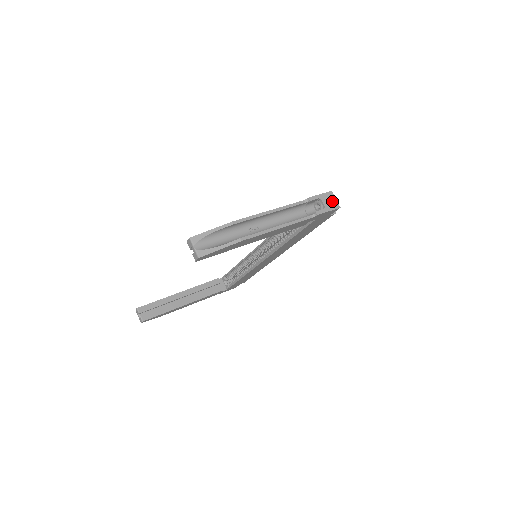
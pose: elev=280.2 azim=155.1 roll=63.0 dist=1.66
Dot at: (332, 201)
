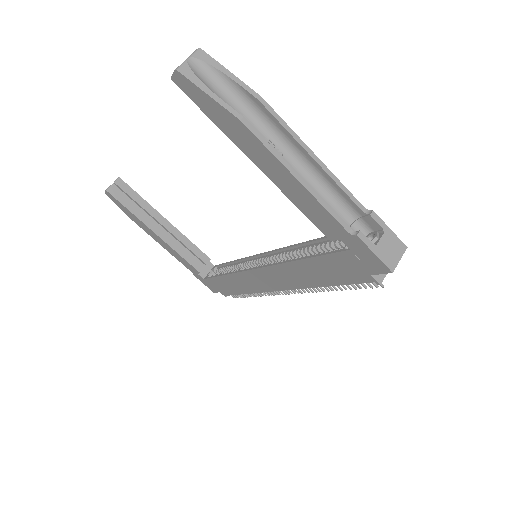
Dot at: (393, 254)
